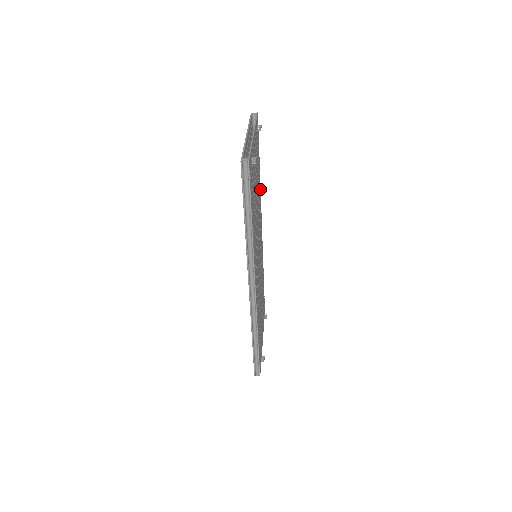
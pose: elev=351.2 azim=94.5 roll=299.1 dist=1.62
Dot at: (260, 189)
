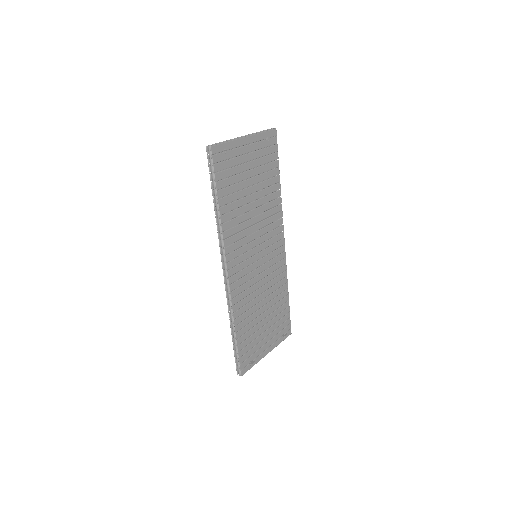
Dot at: (280, 201)
